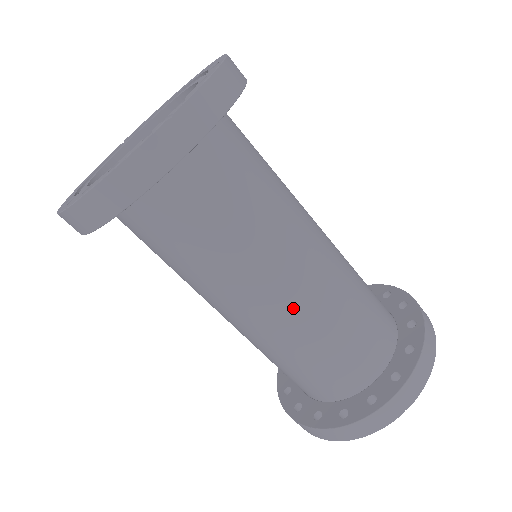
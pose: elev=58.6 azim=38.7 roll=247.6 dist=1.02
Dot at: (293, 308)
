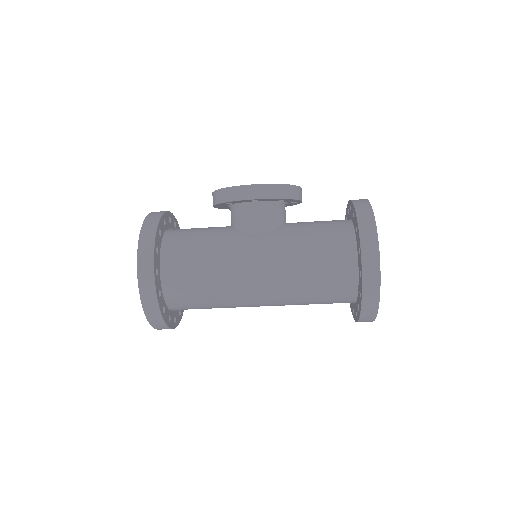
Dot at: occluded
